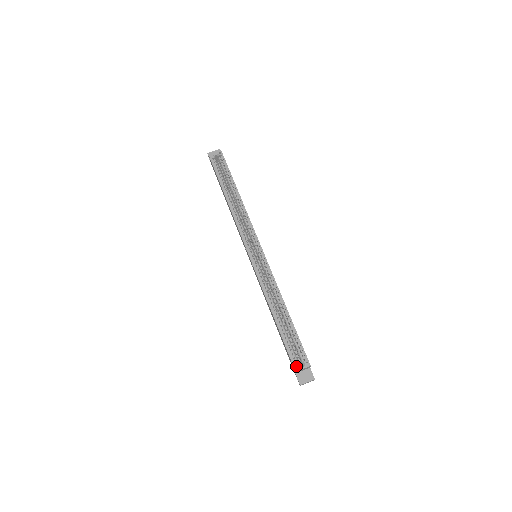
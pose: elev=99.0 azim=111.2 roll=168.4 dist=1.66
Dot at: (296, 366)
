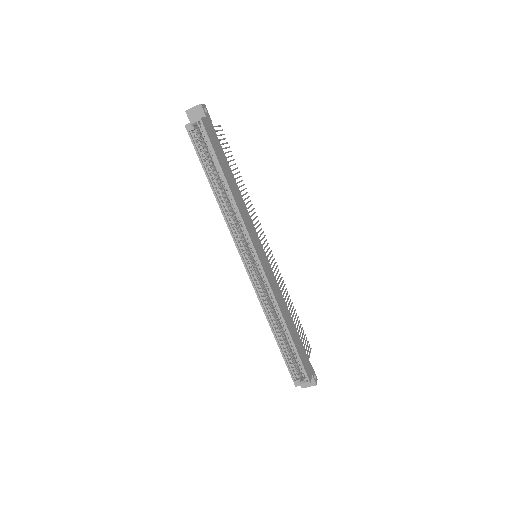
Dot at: (296, 382)
